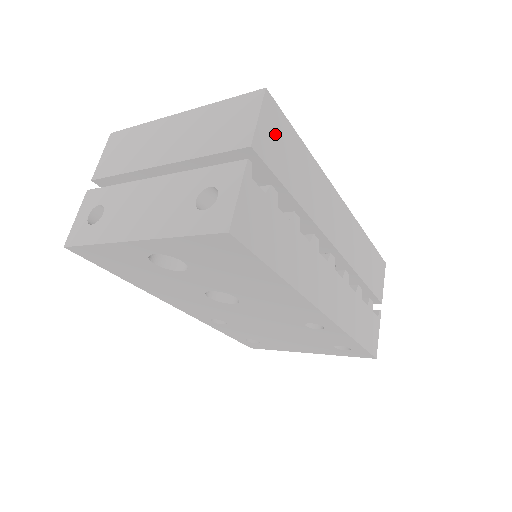
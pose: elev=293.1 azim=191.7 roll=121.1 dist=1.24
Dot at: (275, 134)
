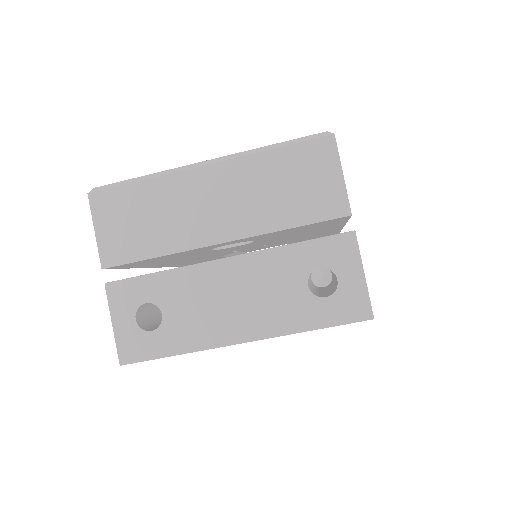
Dot at: occluded
